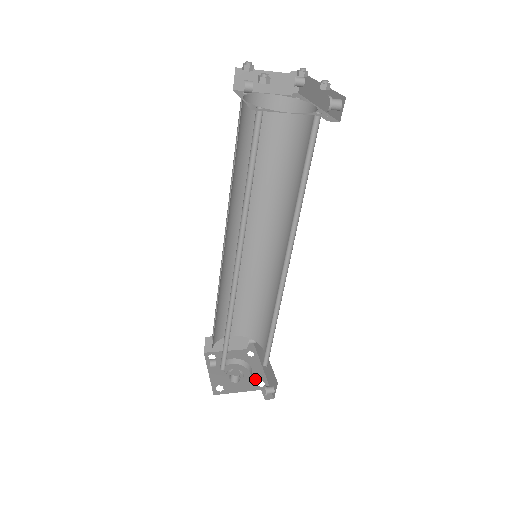
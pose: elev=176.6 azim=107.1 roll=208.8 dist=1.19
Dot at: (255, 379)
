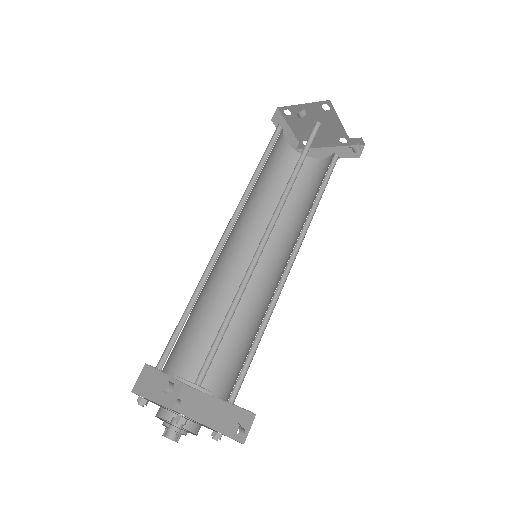
Dot at: occluded
